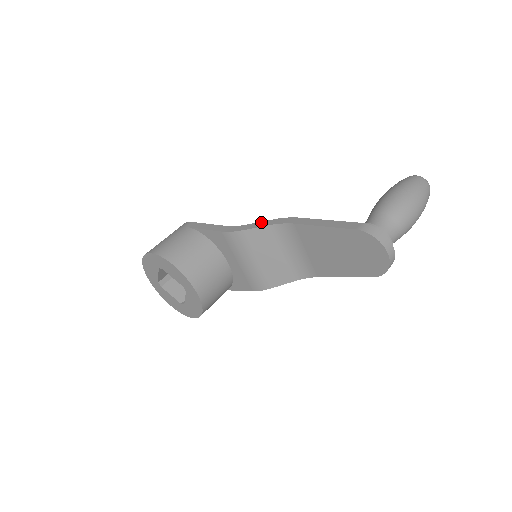
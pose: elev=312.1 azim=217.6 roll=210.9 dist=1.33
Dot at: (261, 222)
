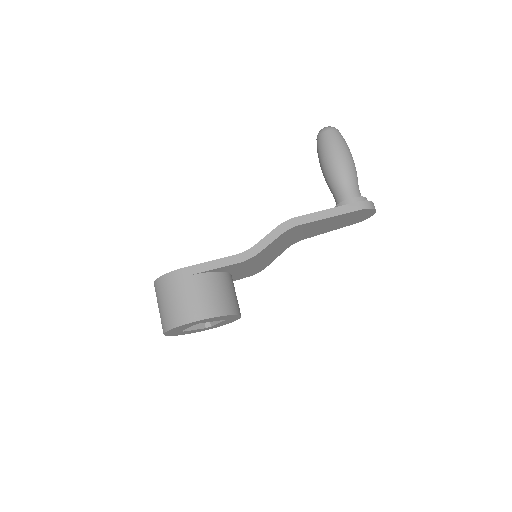
Dot at: (268, 236)
